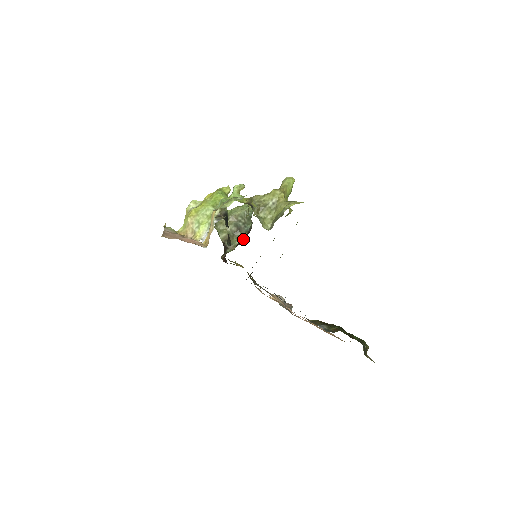
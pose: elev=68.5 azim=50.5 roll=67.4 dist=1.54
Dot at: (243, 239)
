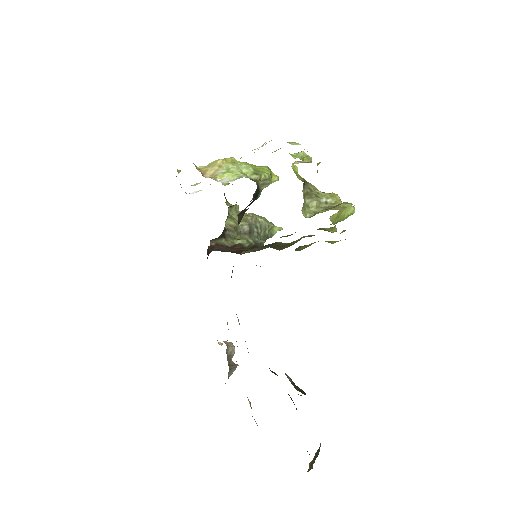
Dot at: (247, 245)
